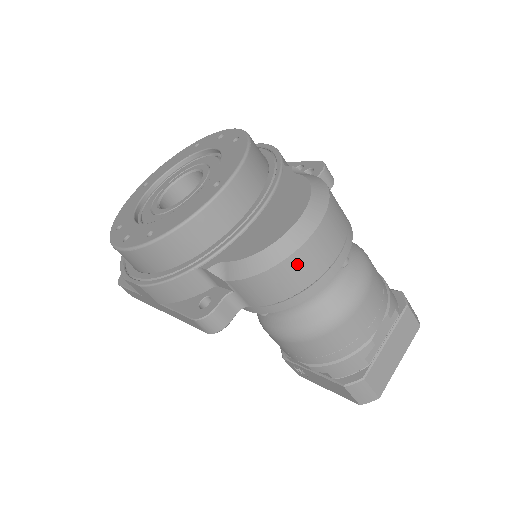
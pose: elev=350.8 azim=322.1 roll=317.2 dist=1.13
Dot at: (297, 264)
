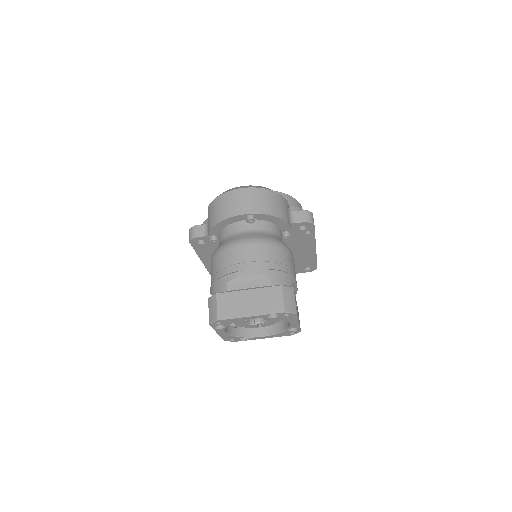
Dot at: (224, 199)
